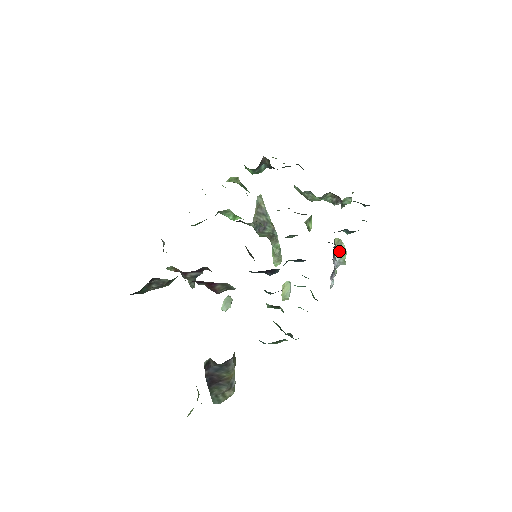
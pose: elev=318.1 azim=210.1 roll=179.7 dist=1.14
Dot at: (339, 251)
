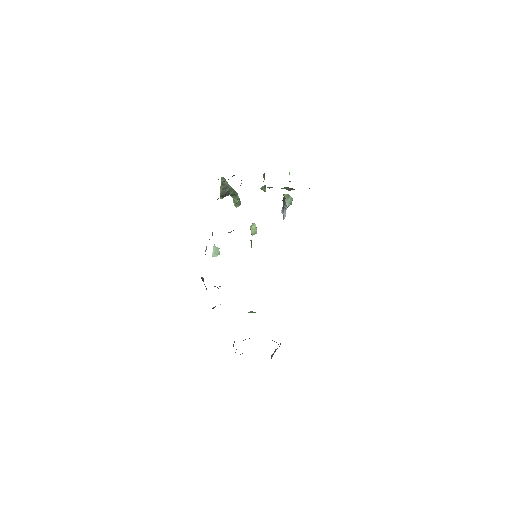
Dot at: (288, 201)
